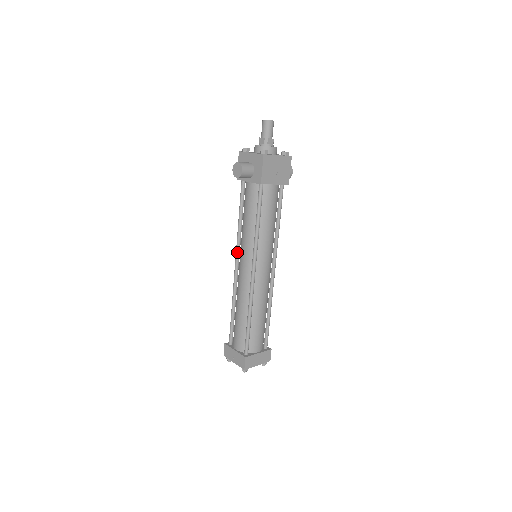
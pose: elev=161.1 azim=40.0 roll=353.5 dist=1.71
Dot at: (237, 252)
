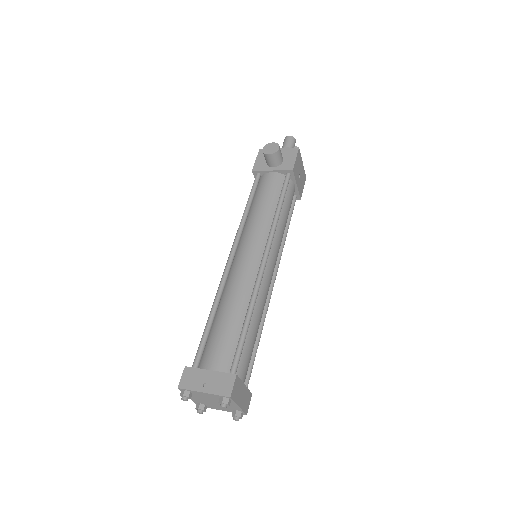
Dot at: (237, 241)
